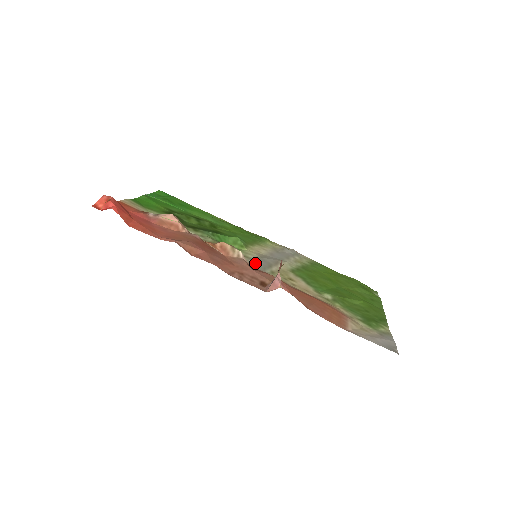
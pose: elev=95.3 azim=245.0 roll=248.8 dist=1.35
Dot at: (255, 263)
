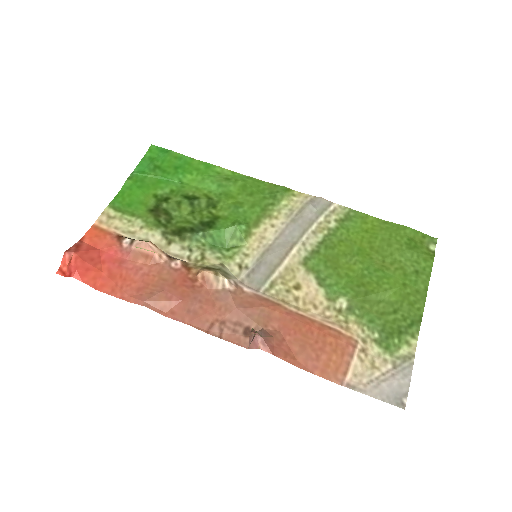
Dot at: (251, 276)
